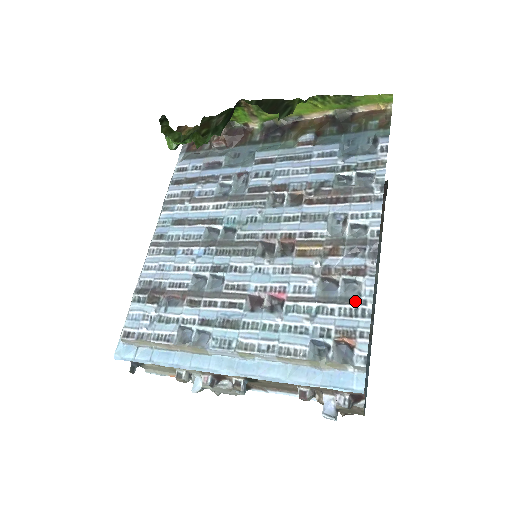
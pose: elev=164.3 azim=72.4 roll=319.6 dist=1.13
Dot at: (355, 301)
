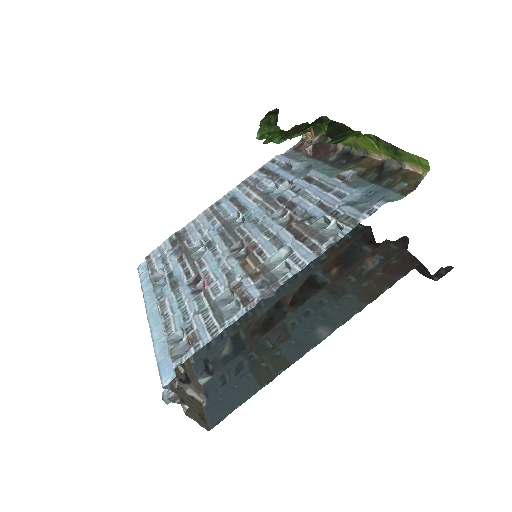
Dot at: (221, 320)
